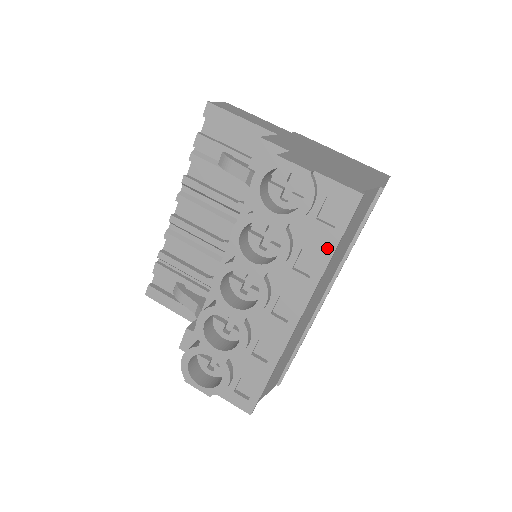
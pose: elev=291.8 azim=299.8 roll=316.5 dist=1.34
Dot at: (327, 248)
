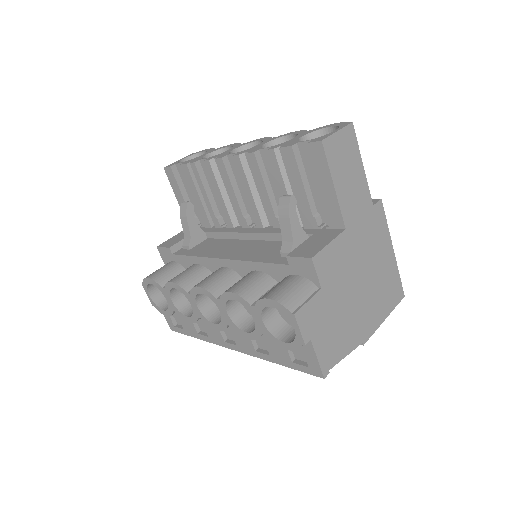
Dot at: (279, 360)
